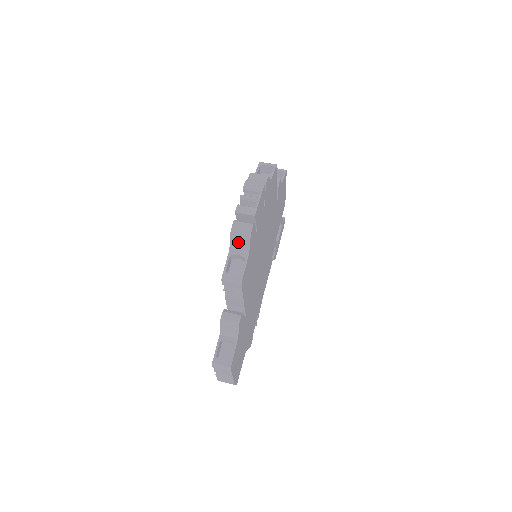
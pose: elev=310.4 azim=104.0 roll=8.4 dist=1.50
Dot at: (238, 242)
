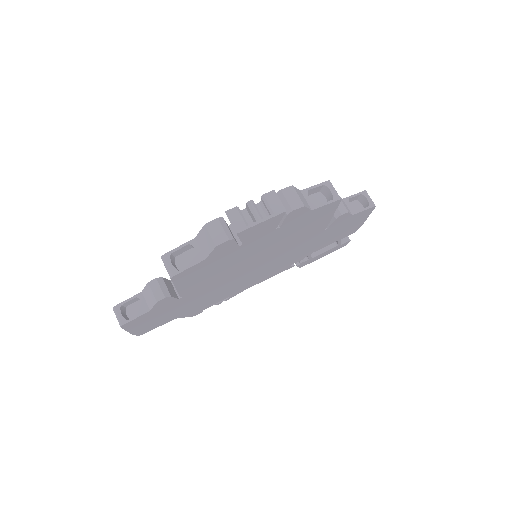
Dot at: (204, 240)
